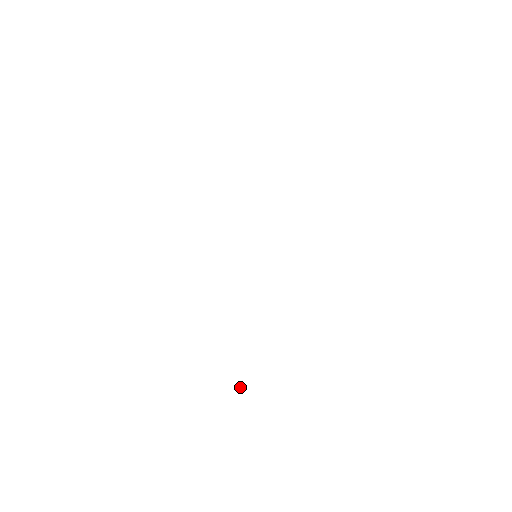
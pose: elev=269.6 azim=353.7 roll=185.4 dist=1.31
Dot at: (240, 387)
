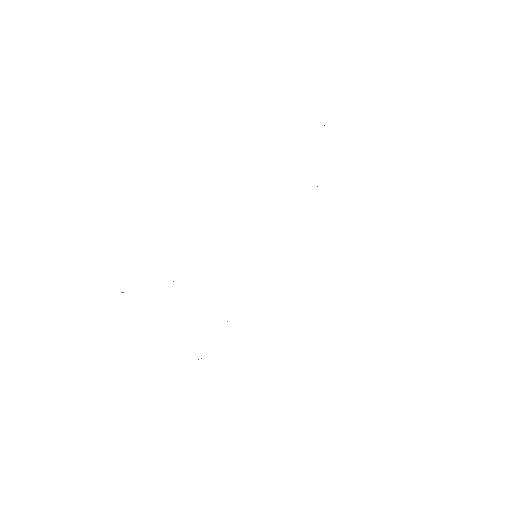
Dot at: occluded
